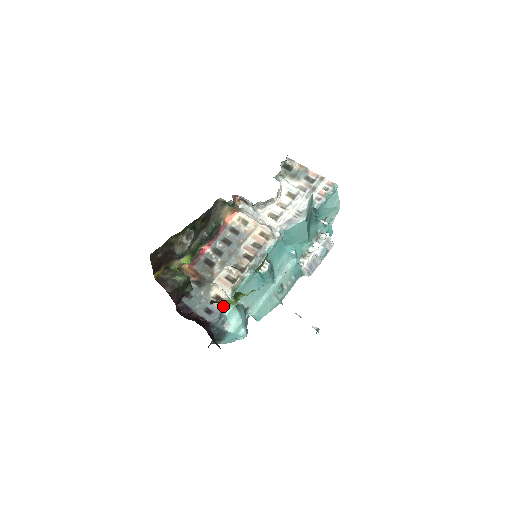
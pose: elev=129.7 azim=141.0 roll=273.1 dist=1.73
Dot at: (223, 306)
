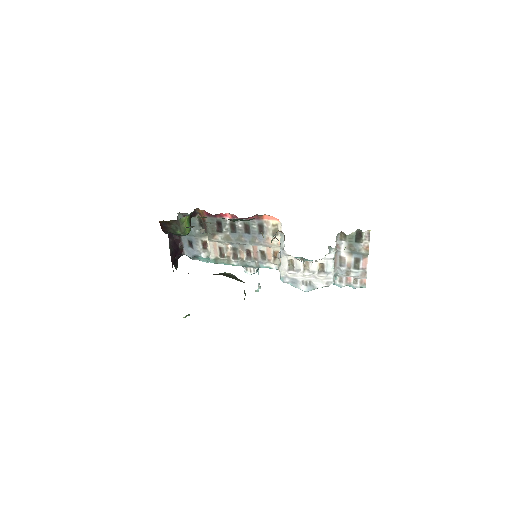
Dot at: (202, 253)
